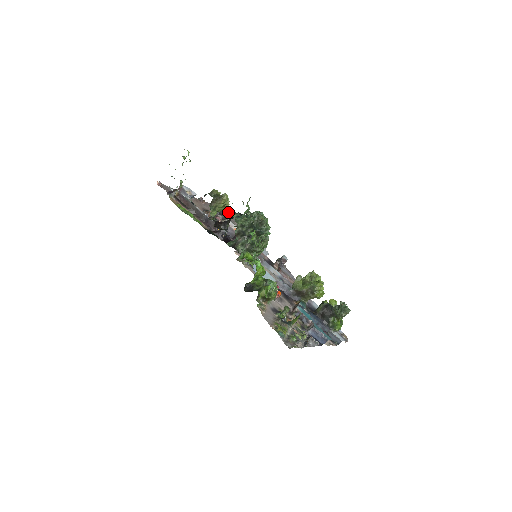
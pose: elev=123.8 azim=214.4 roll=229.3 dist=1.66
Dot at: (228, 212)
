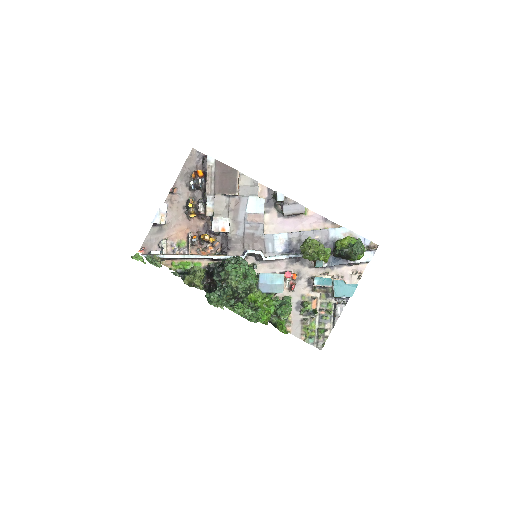
Dot at: (197, 153)
